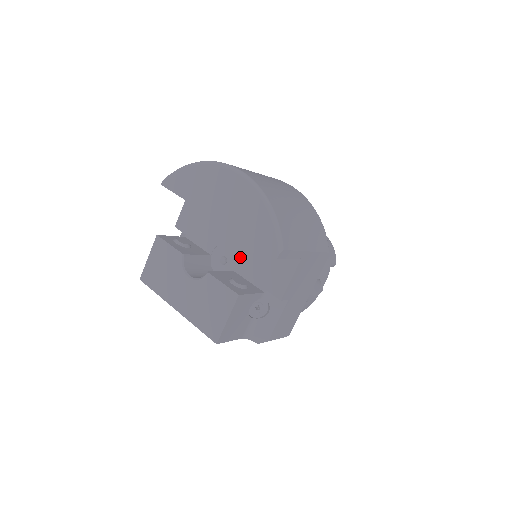
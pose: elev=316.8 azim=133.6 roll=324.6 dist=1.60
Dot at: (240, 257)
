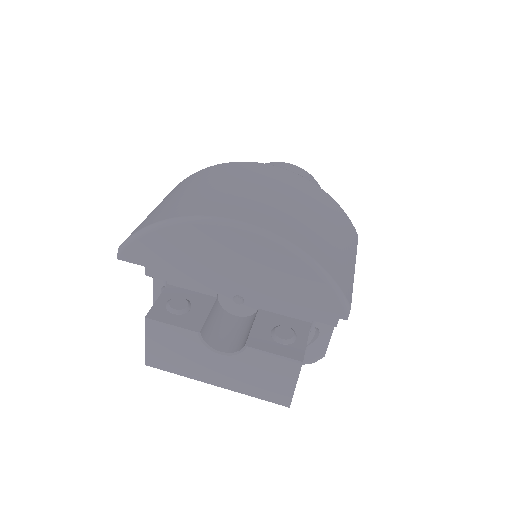
Dot at: occluded
